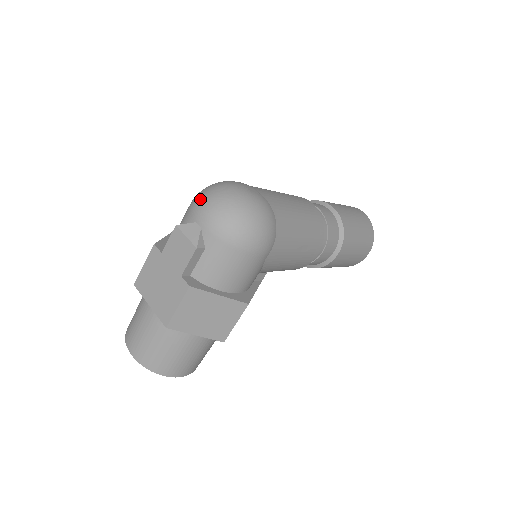
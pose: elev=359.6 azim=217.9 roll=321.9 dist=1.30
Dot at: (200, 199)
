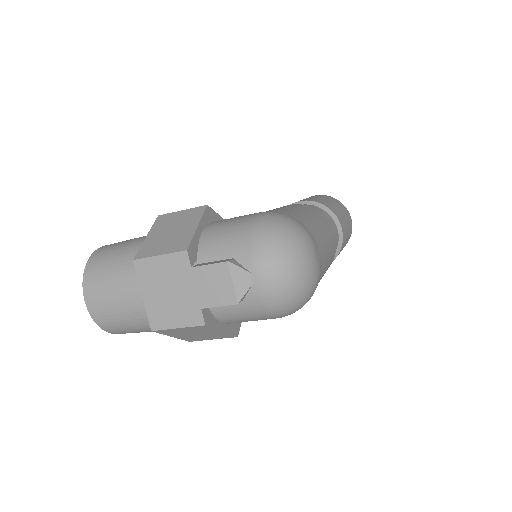
Dot at: (269, 249)
